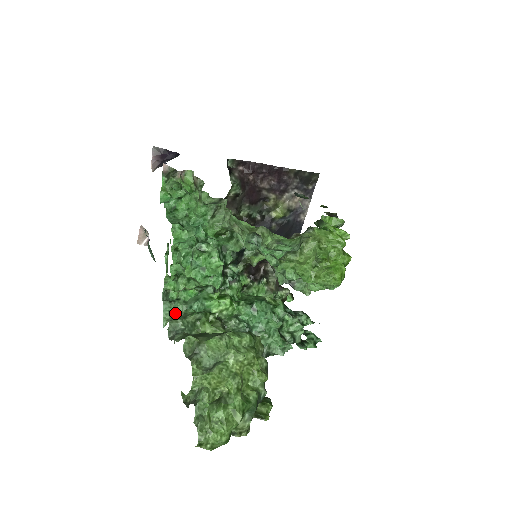
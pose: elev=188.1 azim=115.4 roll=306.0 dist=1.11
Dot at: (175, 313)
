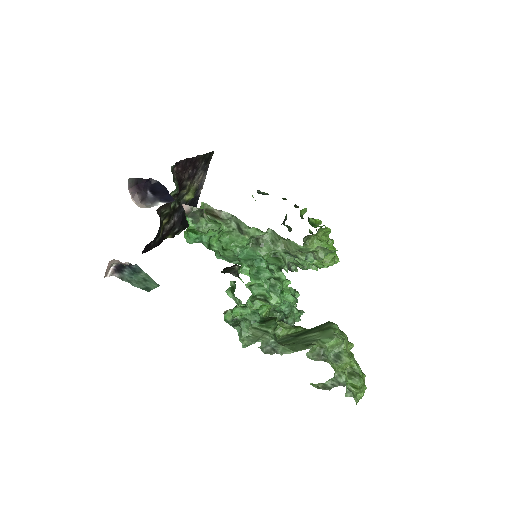
Dot at: (247, 332)
